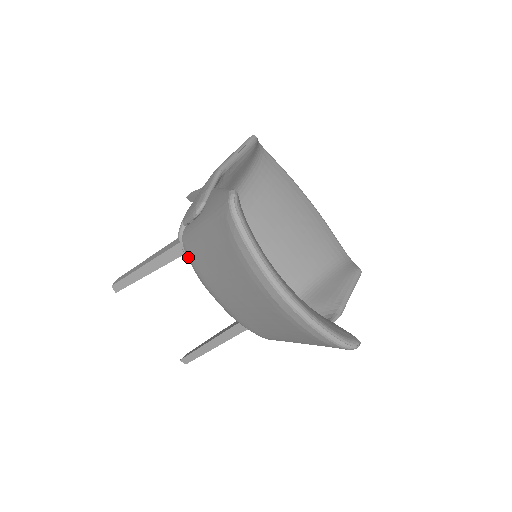
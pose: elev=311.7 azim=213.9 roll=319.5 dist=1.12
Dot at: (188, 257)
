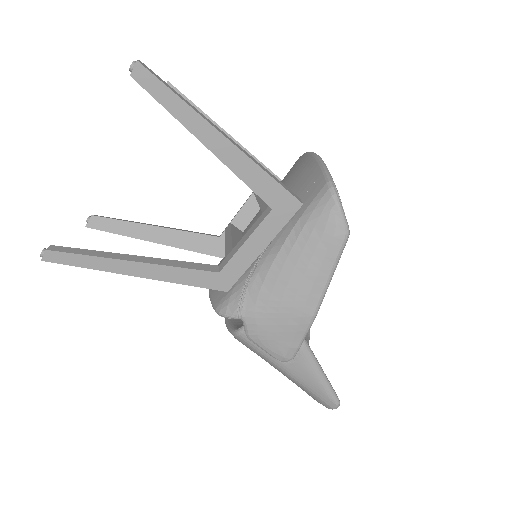
Dot at: occluded
